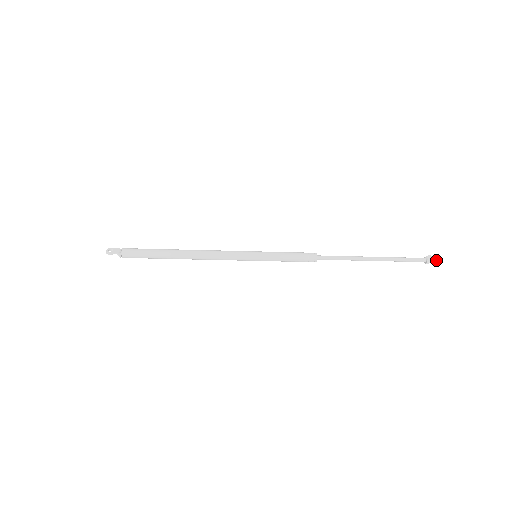
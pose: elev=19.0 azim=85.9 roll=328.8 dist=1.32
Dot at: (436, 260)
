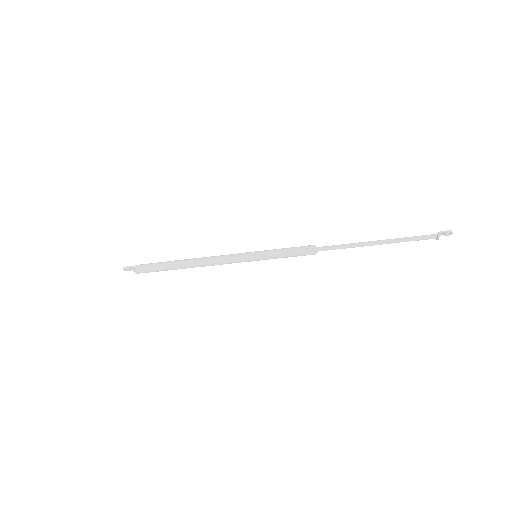
Dot at: (447, 230)
